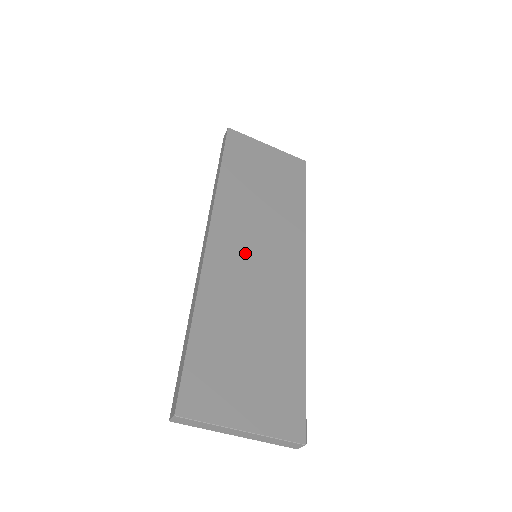
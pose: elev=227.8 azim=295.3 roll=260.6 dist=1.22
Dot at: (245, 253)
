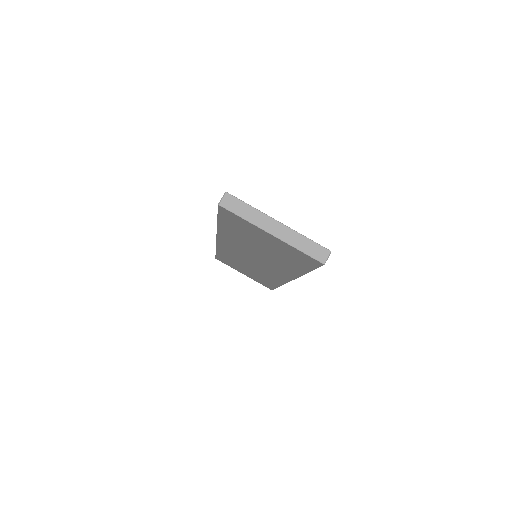
Dot at: occluded
